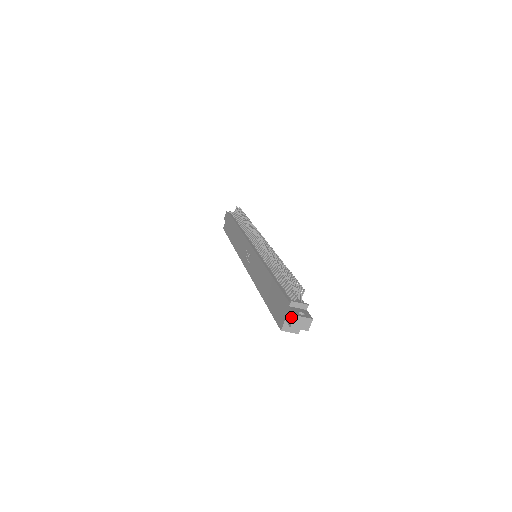
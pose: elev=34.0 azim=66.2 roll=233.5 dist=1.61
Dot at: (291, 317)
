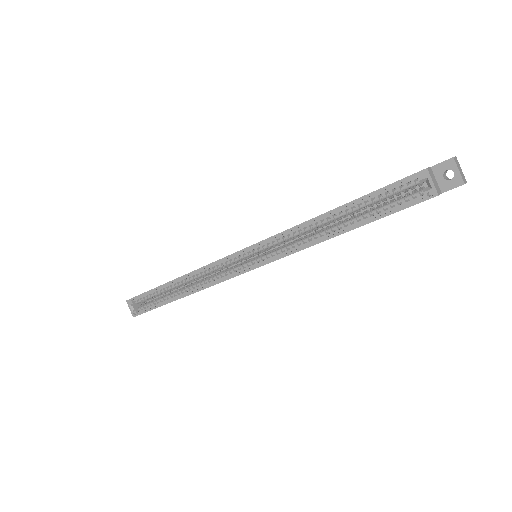
Dot at: occluded
